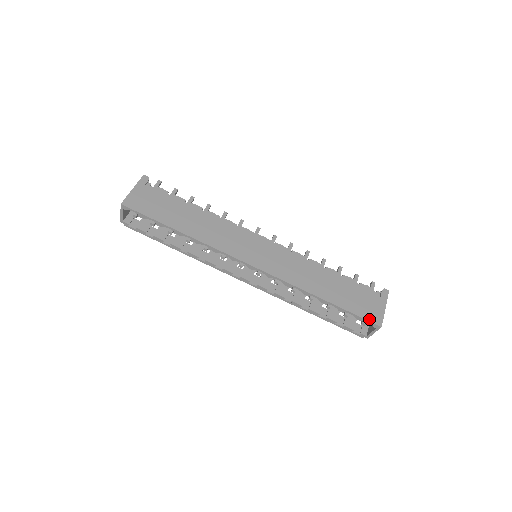
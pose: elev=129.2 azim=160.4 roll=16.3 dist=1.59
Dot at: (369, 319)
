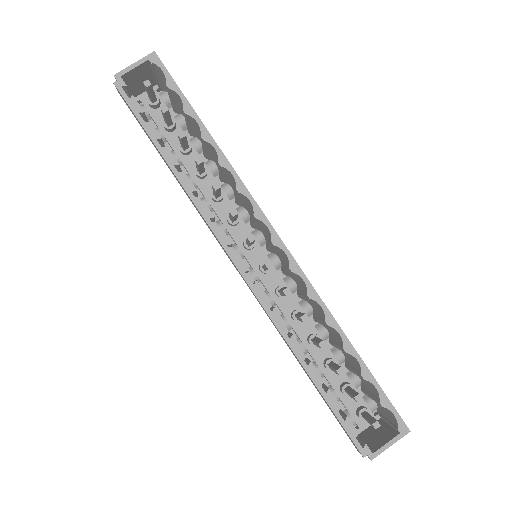
Dot at: (396, 410)
